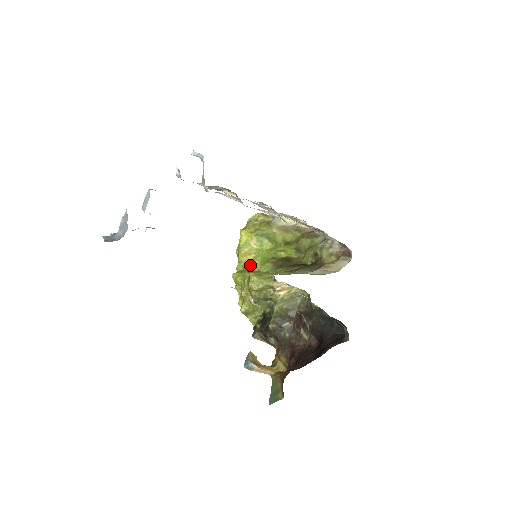
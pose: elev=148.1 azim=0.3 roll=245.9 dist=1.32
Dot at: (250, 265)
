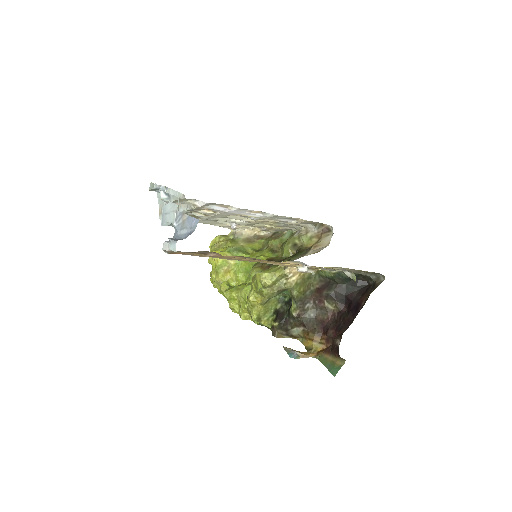
Dot at: (232, 282)
